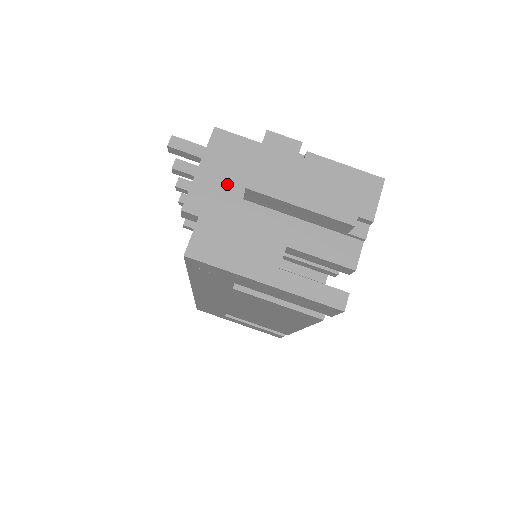
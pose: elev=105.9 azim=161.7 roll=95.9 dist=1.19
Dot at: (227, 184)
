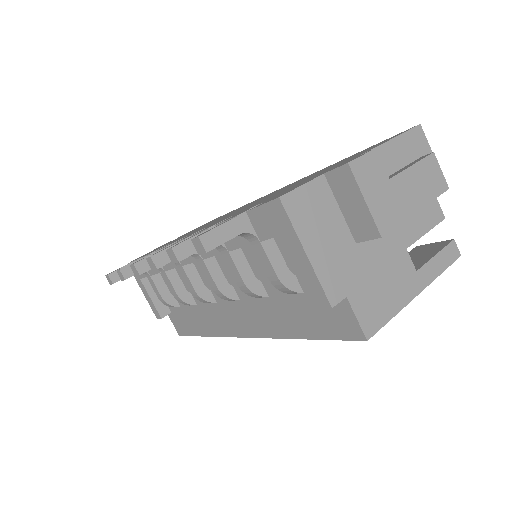
Dot at: (336, 244)
